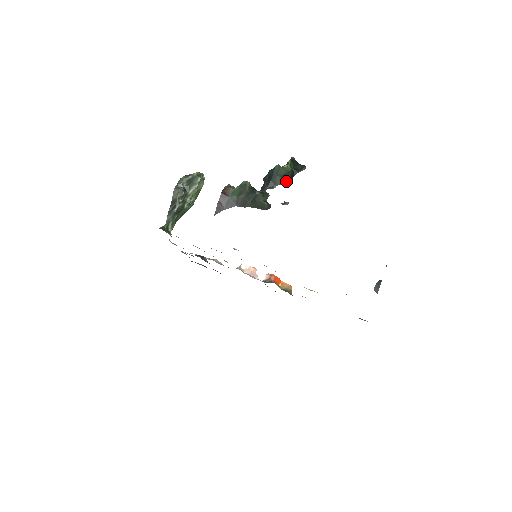
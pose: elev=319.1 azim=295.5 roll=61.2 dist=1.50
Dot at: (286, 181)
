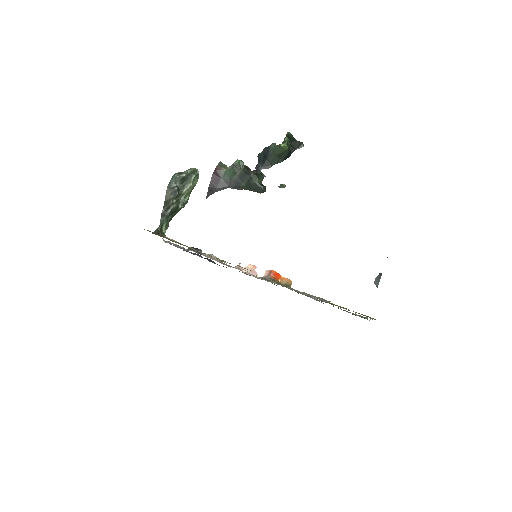
Dot at: (282, 160)
